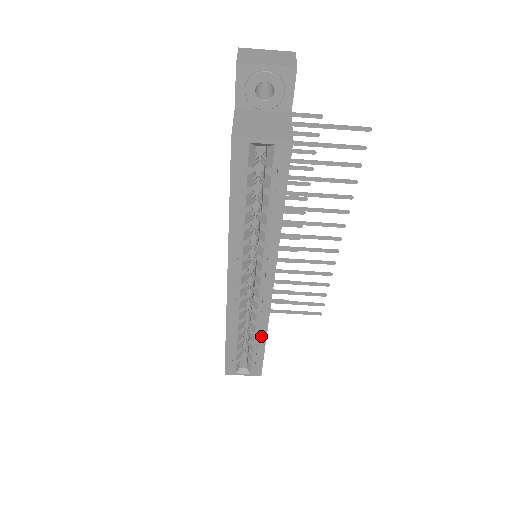
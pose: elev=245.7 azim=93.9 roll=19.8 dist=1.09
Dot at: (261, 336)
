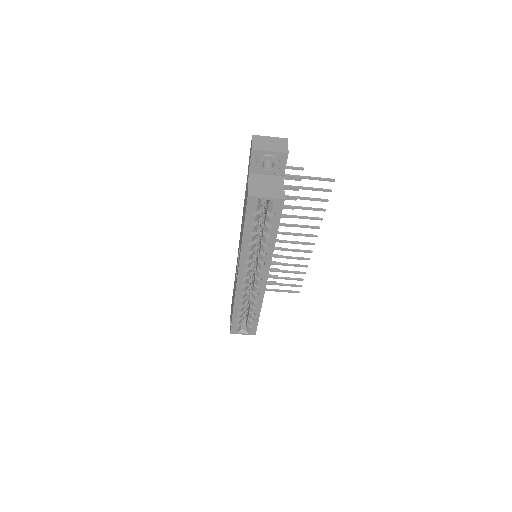
Dot at: (257, 309)
